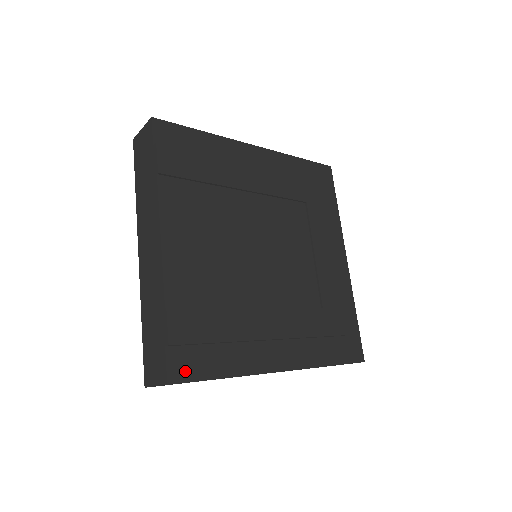
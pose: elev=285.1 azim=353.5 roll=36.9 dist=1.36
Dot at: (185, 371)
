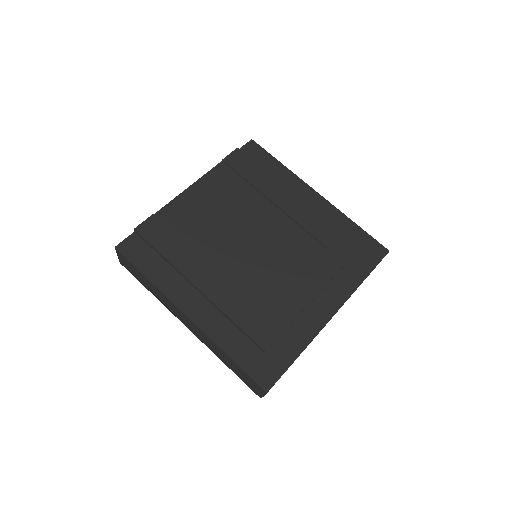
Dot at: (130, 251)
